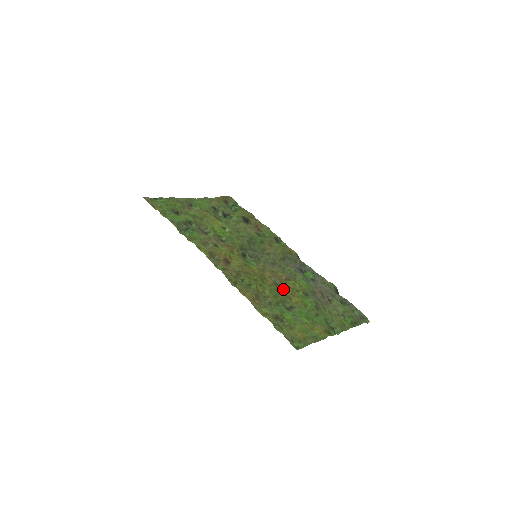
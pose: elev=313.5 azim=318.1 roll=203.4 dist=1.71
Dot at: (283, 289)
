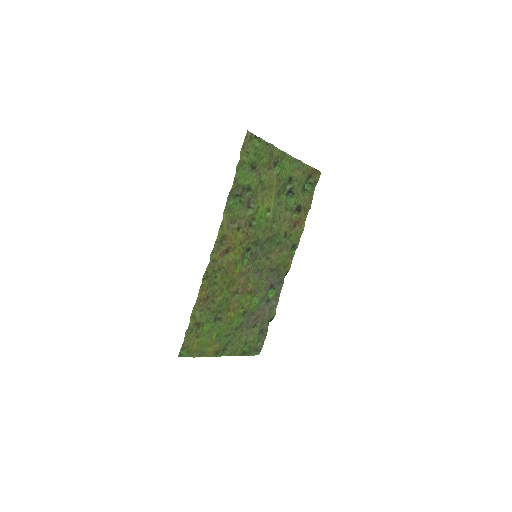
Dot at: (235, 299)
